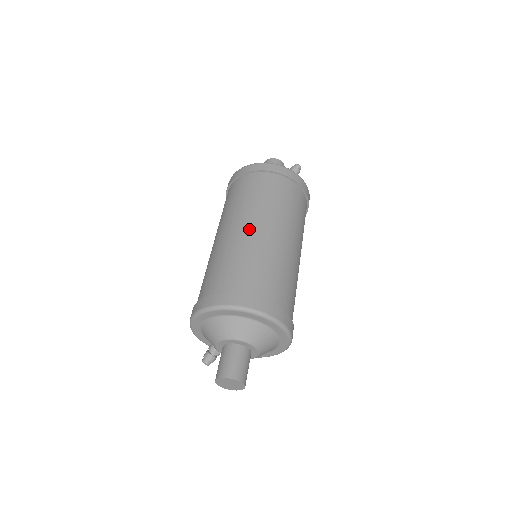
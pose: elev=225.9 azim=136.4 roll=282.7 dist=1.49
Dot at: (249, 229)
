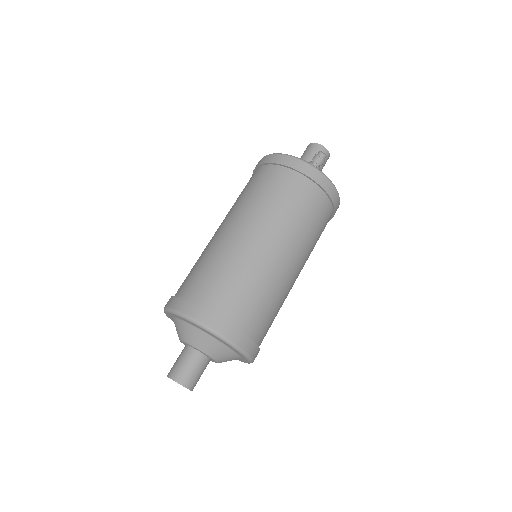
Dot at: (228, 231)
